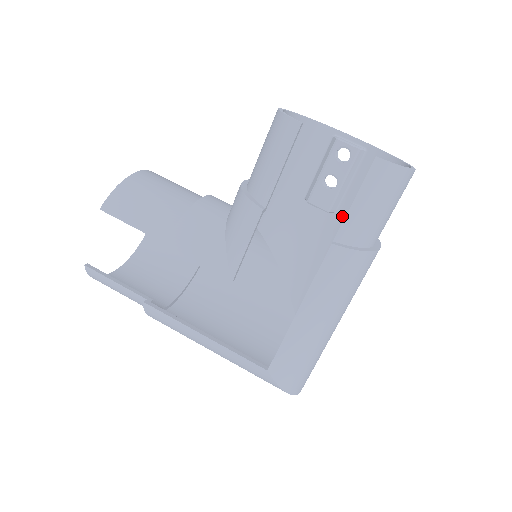
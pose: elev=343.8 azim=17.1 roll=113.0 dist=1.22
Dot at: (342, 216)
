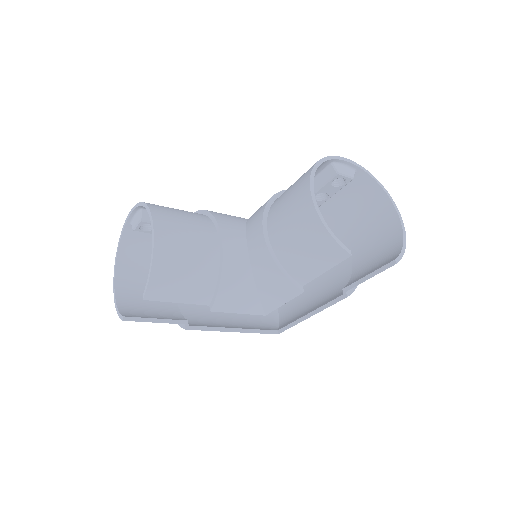
Dot at: (321, 207)
